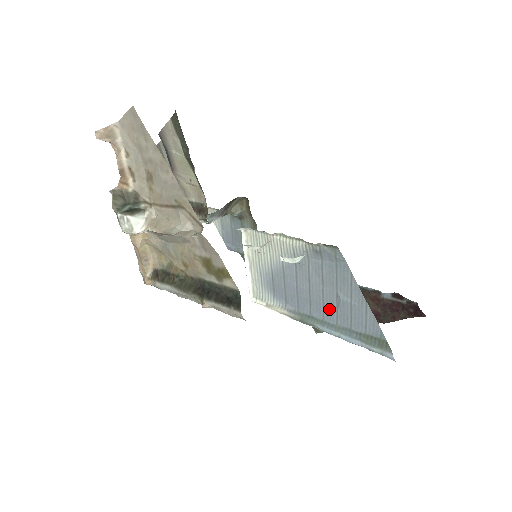
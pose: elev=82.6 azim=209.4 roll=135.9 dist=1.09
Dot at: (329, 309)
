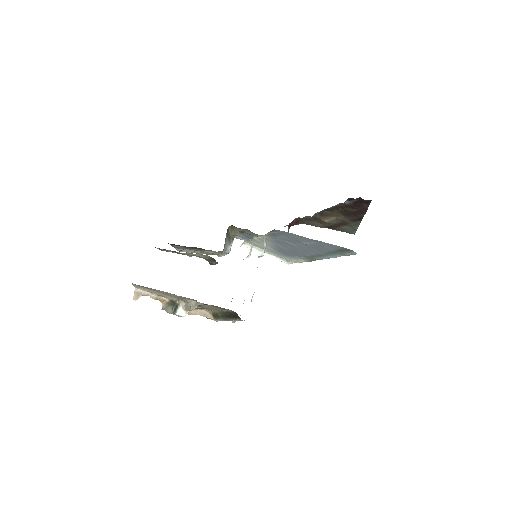
Dot at: (312, 250)
